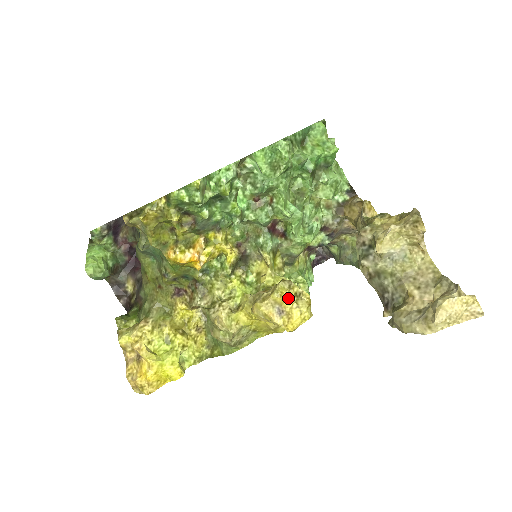
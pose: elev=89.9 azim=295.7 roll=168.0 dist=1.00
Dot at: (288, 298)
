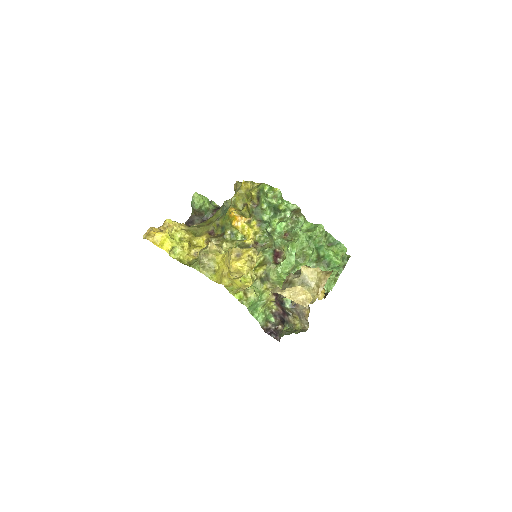
Dot at: (248, 254)
